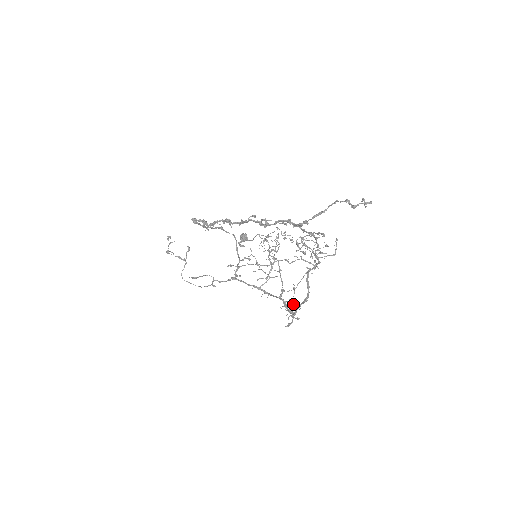
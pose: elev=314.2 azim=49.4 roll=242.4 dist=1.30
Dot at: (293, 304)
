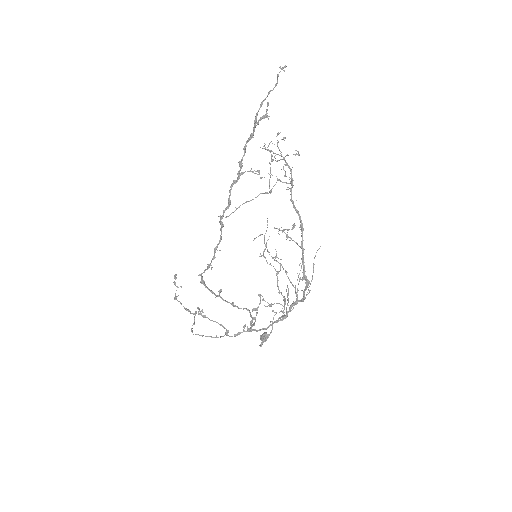
Dot at: (292, 240)
